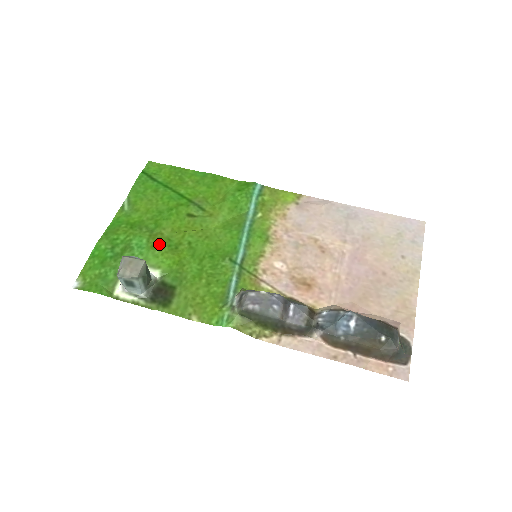
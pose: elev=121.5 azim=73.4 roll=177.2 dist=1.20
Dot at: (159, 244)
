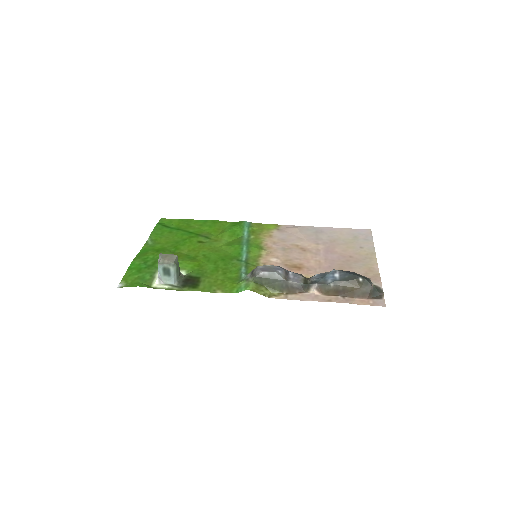
Dot at: (181, 257)
